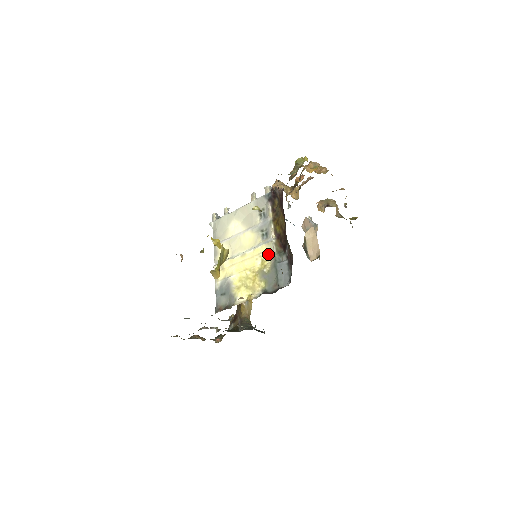
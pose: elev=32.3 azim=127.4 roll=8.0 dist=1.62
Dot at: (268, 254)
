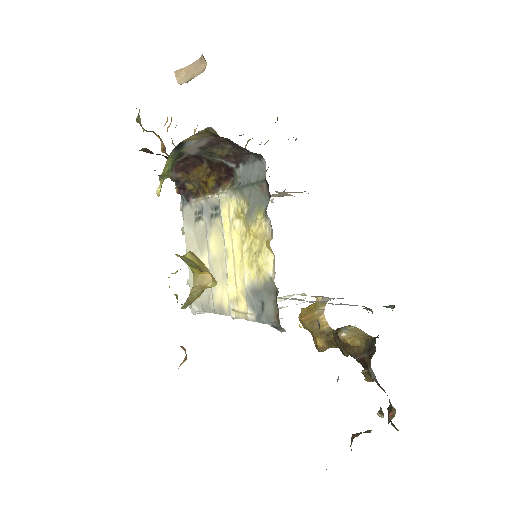
Dot at: (231, 204)
